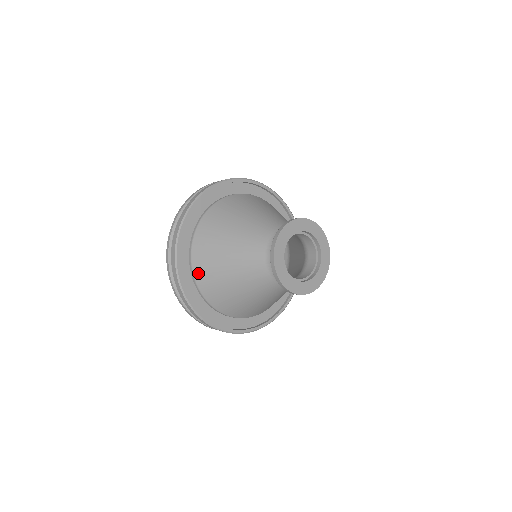
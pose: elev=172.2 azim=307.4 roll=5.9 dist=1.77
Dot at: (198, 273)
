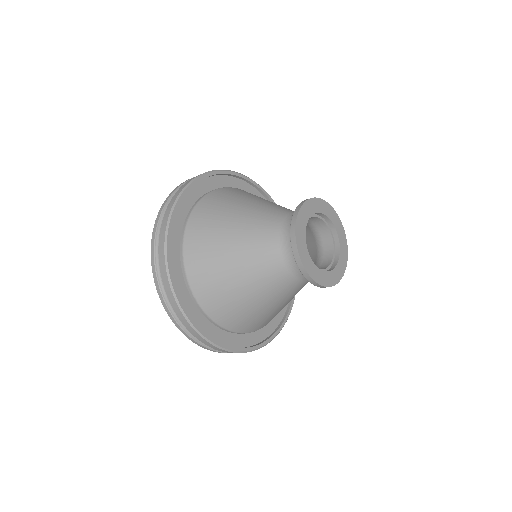
Dot at: (194, 222)
